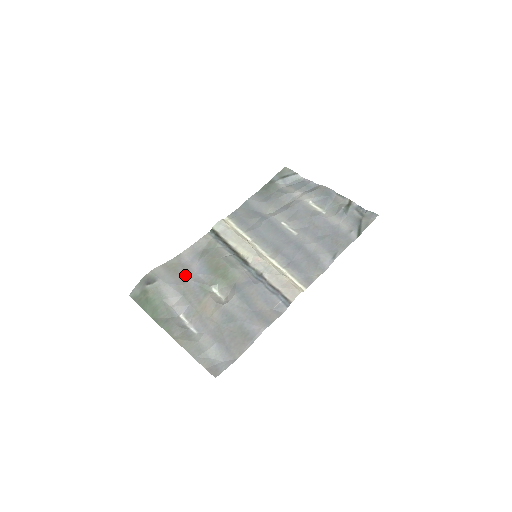
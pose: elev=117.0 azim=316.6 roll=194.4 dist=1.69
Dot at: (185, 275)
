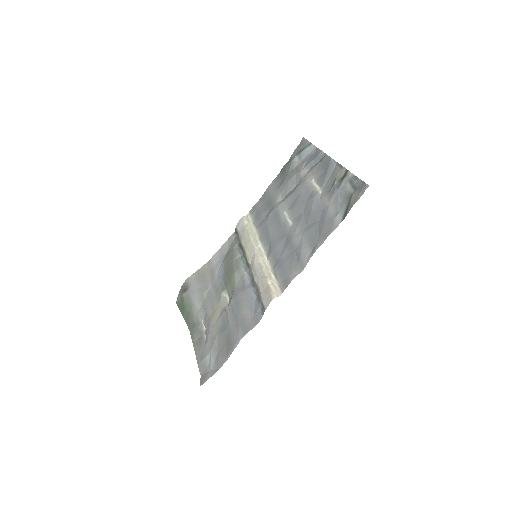
Dot at: (209, 281)
